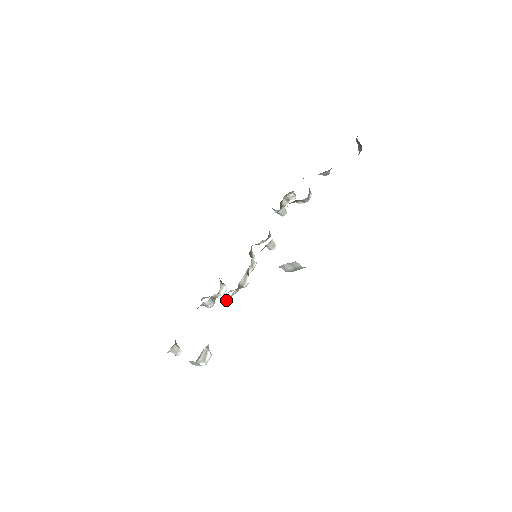
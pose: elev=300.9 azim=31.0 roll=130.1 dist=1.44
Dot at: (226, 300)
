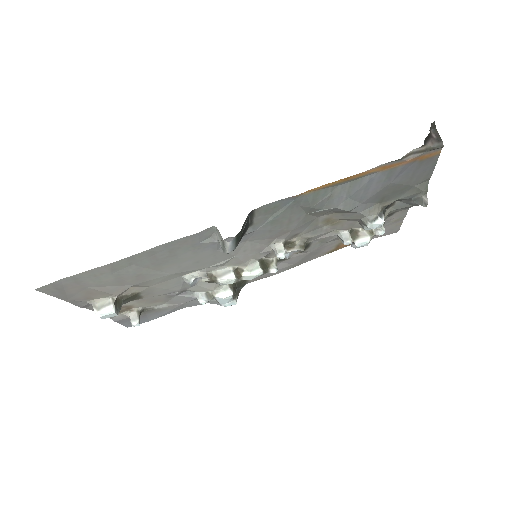
Dot at: (187, 280)
